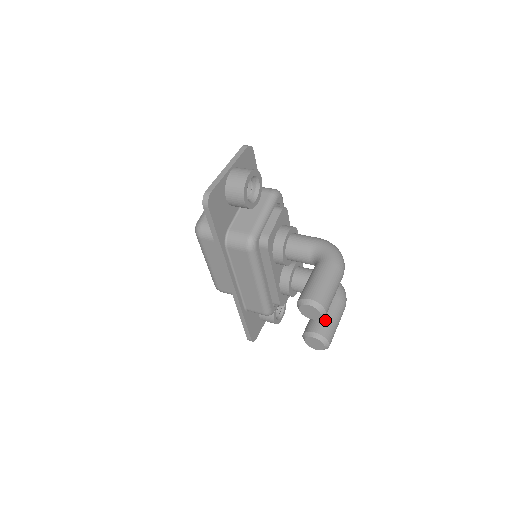
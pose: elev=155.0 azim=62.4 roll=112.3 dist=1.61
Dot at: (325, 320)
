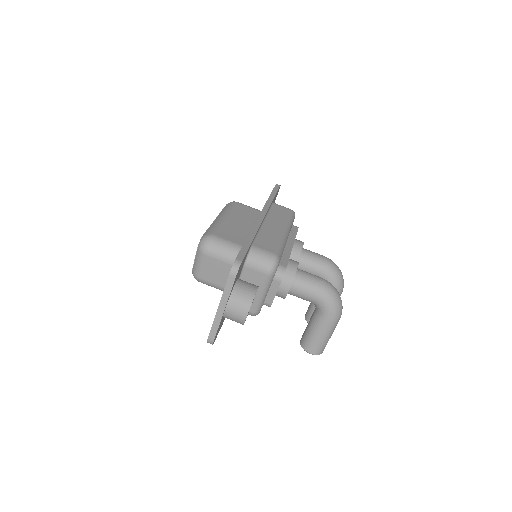
Dot at: occluded
